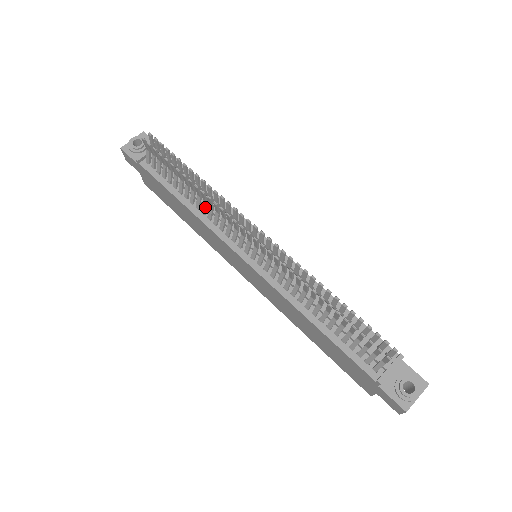
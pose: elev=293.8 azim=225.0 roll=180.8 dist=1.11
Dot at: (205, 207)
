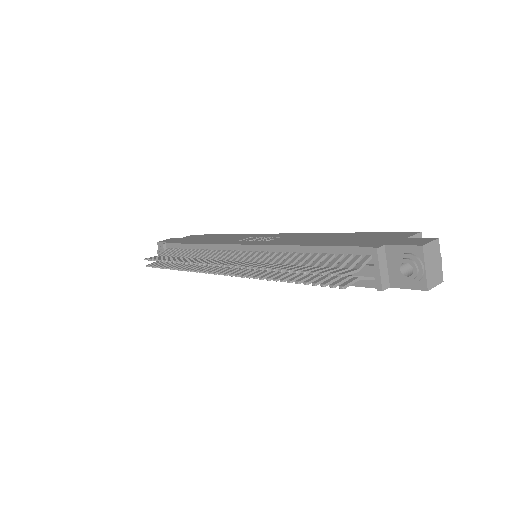
Dot at: occluded
